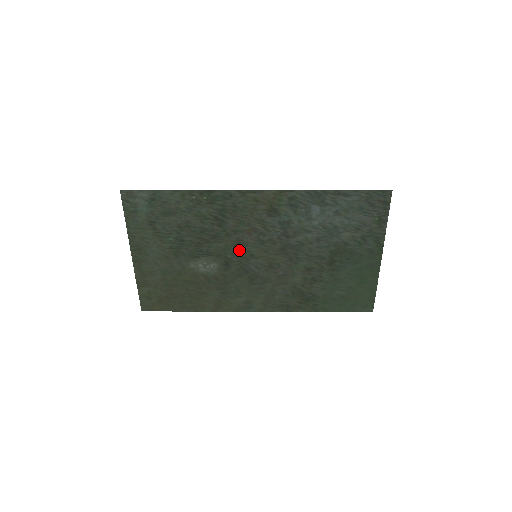
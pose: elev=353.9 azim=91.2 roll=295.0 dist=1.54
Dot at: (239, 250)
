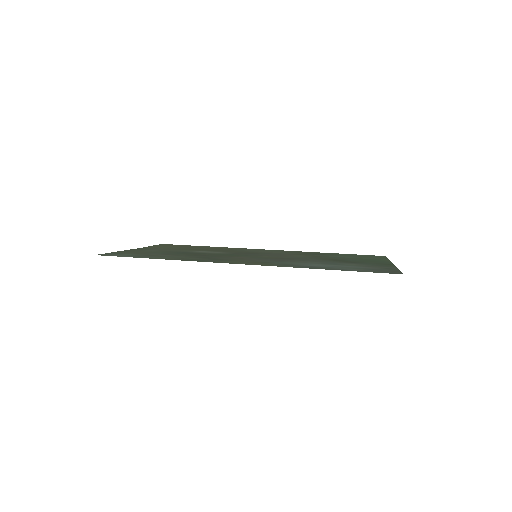
Dot at: (237, 255)
